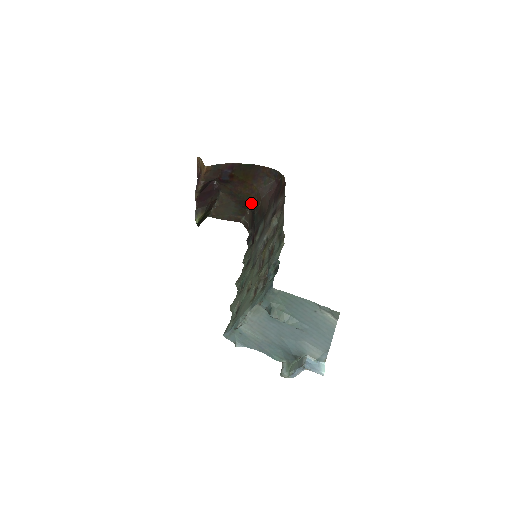
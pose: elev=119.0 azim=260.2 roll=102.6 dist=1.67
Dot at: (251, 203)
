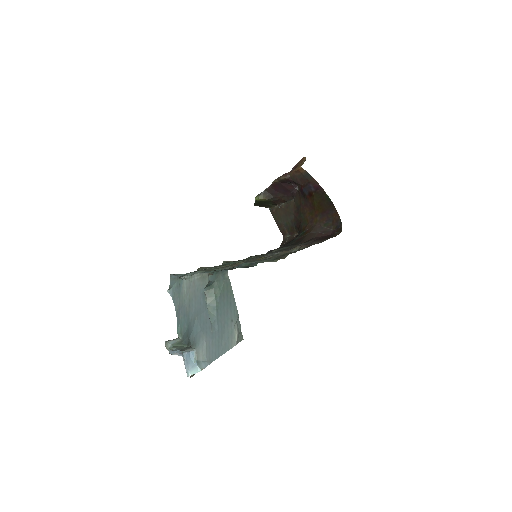
Dot at: (302, 228)
